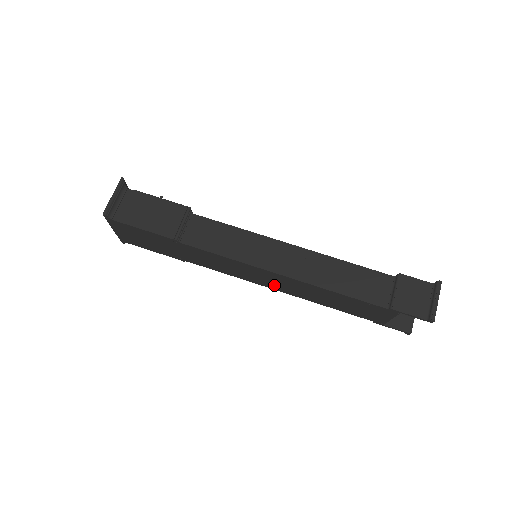
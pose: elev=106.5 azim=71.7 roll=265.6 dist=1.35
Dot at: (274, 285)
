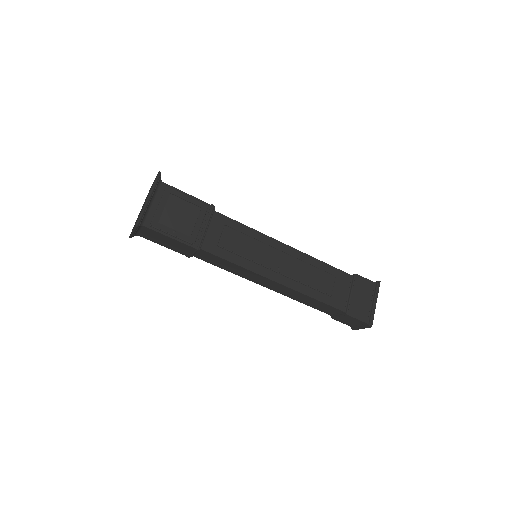
Dot at: occluded
